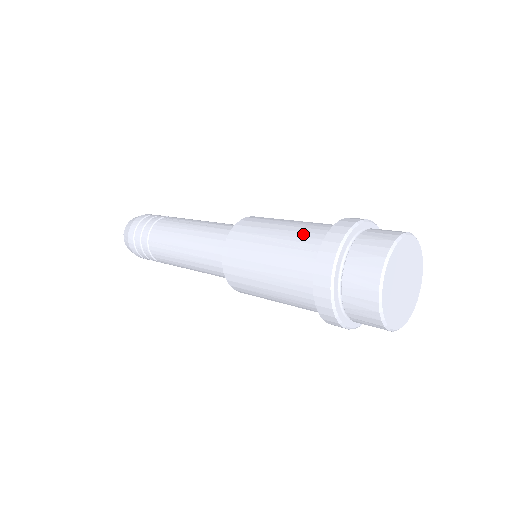
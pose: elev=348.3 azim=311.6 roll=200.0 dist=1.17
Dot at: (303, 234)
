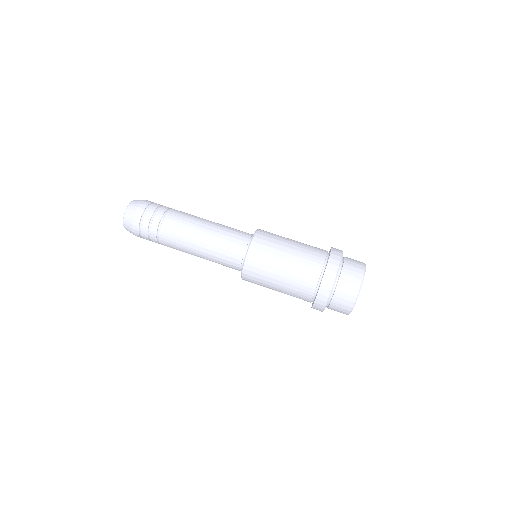
Dot at: (297, 292)
